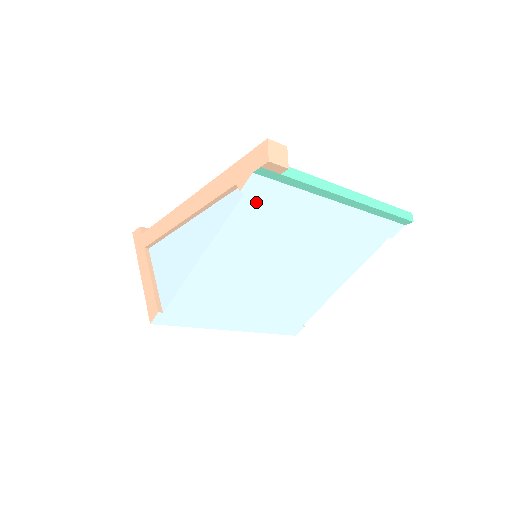
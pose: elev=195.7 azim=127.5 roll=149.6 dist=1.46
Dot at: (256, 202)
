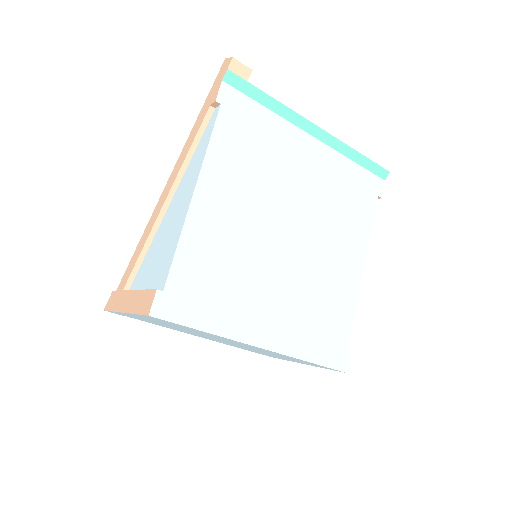
Dot at: (234, 119)
